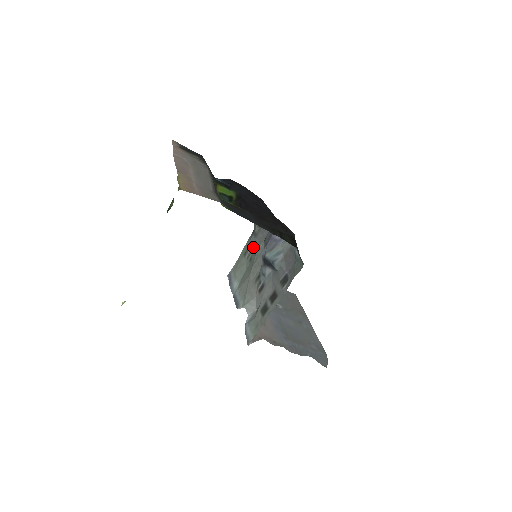
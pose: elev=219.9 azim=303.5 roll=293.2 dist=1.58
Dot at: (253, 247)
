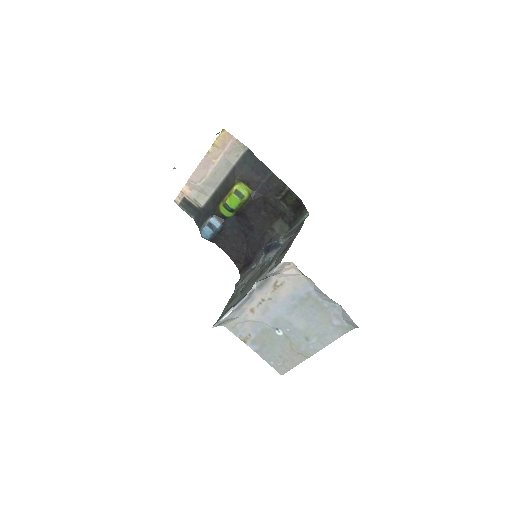
Dot at: (243, 280)
